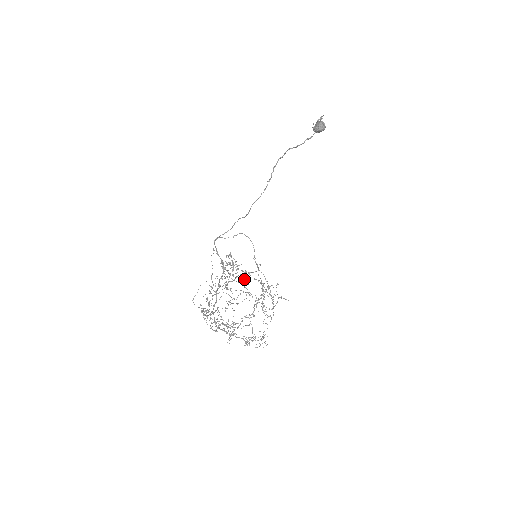
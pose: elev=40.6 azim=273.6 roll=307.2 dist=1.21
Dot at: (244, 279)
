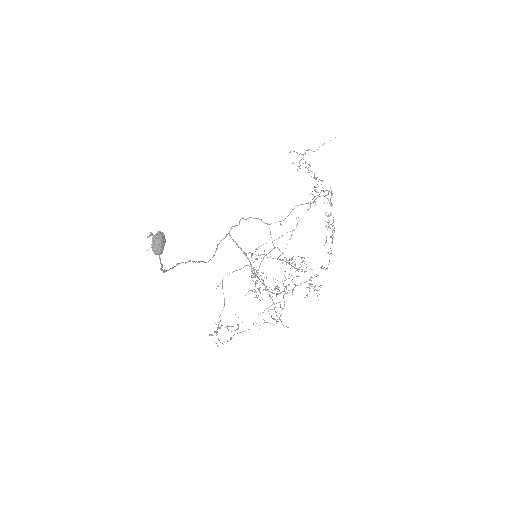
Dot at: (236, 329)
